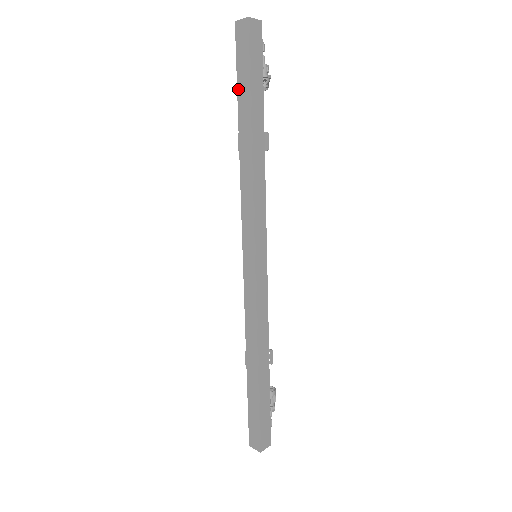
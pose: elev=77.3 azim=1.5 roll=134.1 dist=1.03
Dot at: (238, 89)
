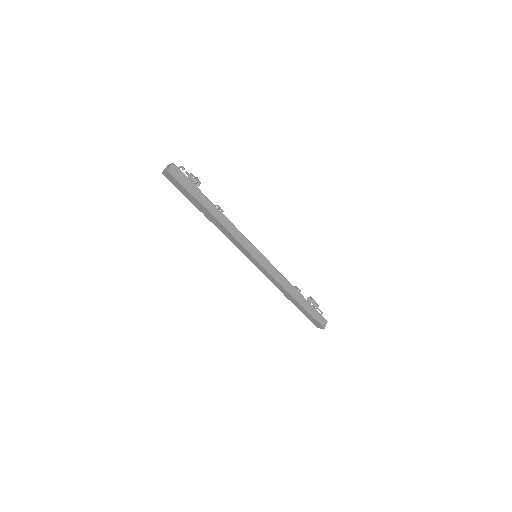
Dot at: (188, 199)
